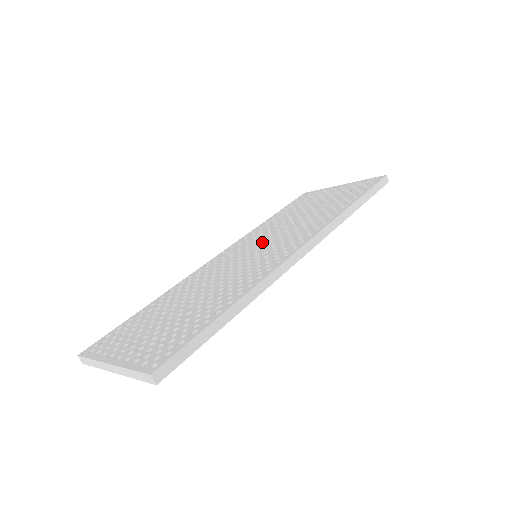
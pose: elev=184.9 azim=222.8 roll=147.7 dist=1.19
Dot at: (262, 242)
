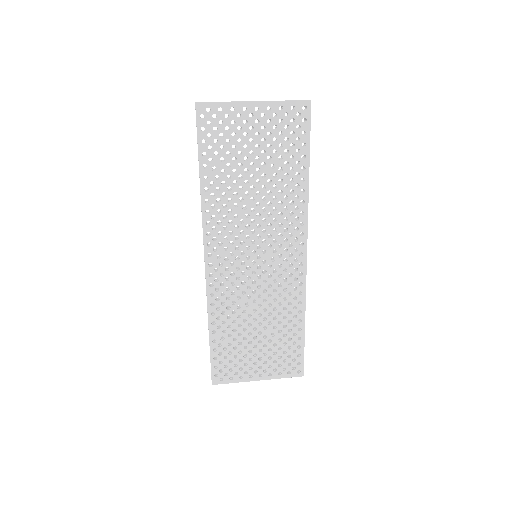
Dot at: (249, 240)
